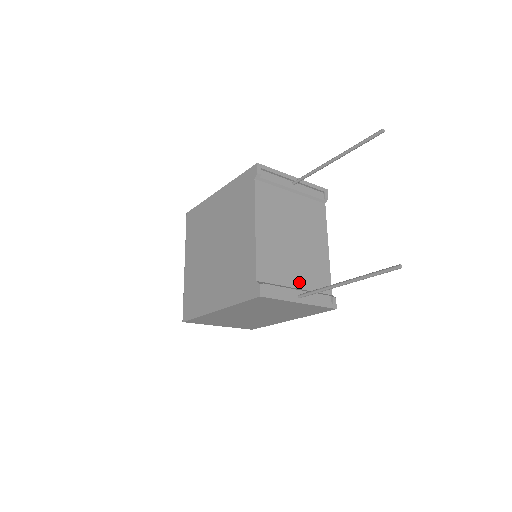
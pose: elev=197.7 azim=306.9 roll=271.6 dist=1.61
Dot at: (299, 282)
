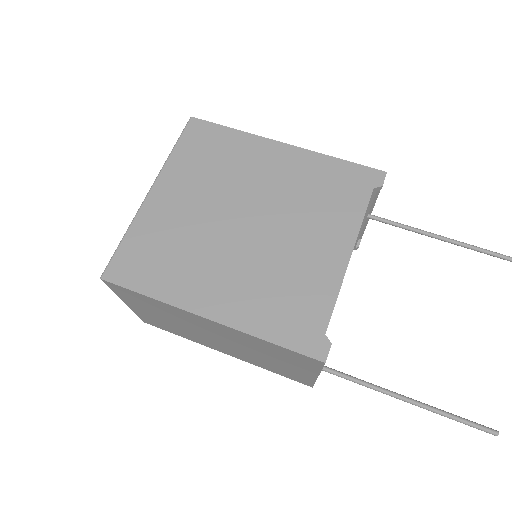
Dot at: occluded
